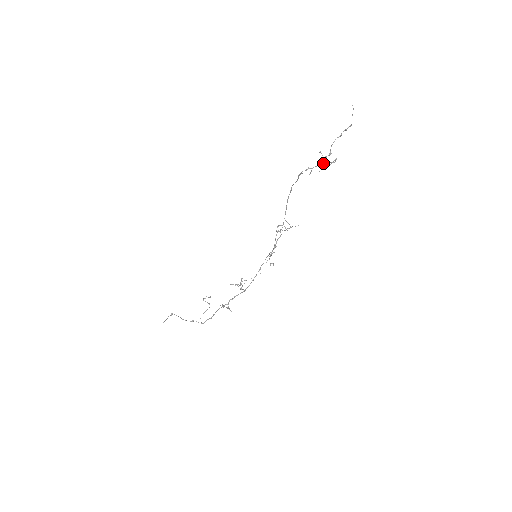
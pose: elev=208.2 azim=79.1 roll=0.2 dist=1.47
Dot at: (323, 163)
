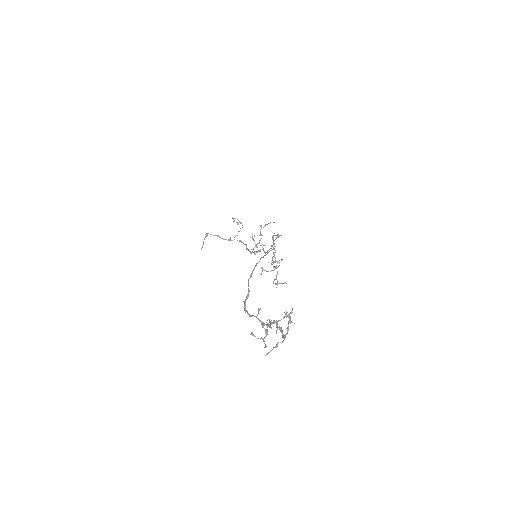
Dot at: occluded
